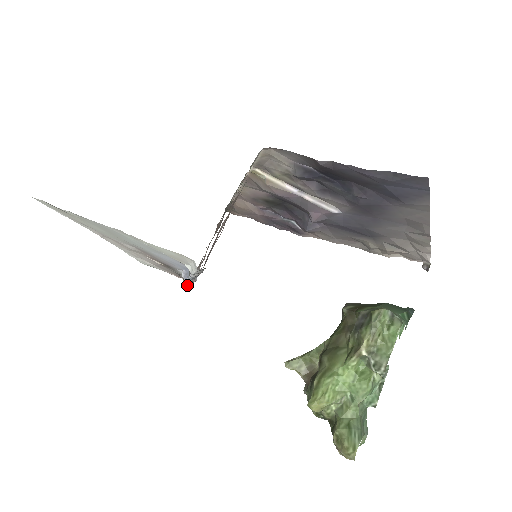
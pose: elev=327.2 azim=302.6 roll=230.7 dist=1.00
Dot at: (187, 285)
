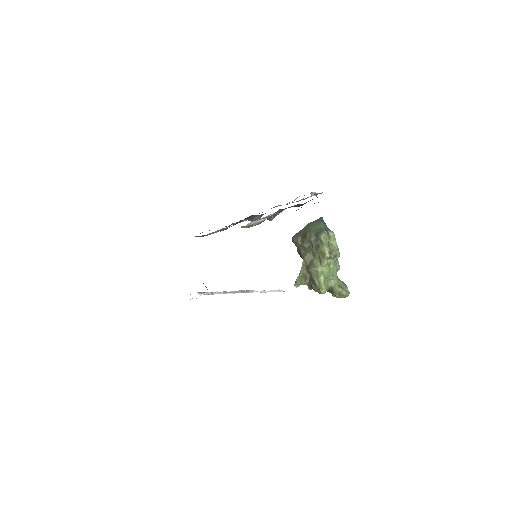
Dot at: (206, 294)
